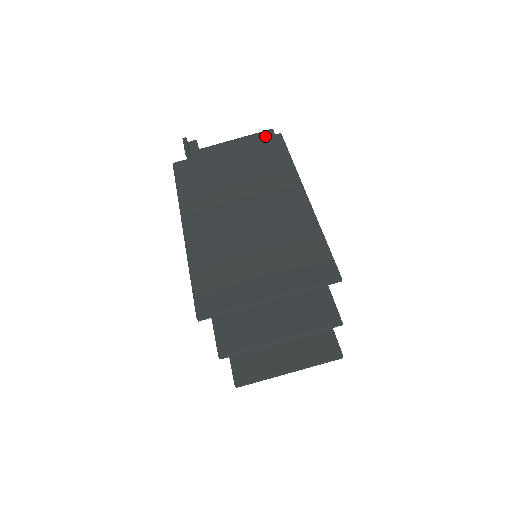
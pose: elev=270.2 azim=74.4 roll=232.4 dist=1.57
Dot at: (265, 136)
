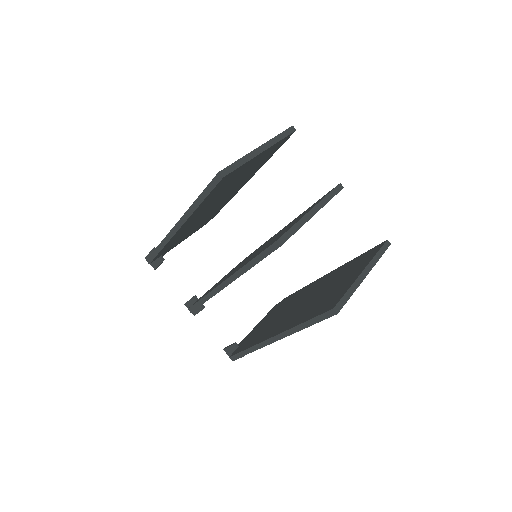
Dot at: occluded
